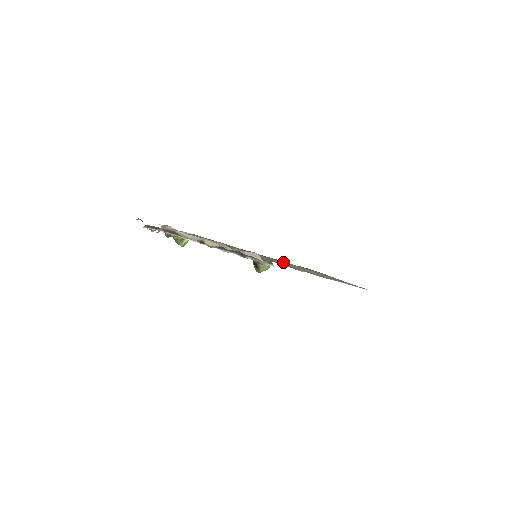
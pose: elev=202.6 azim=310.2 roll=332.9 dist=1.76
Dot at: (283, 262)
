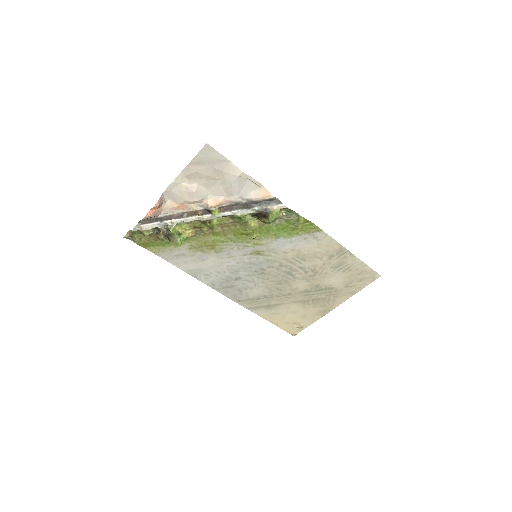
Dot at: (288, 218)
